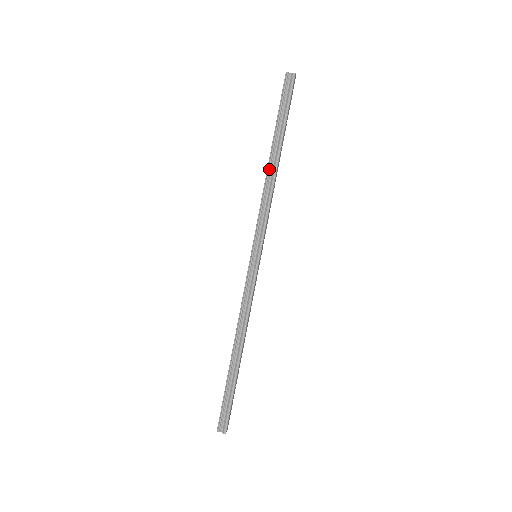
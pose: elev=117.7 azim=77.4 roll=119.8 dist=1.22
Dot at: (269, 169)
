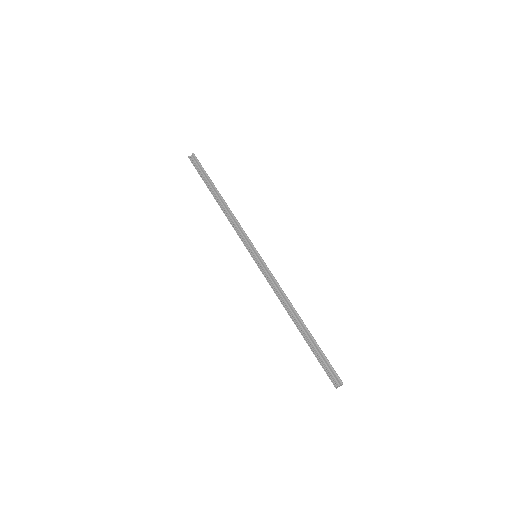
Dot at: (220, 205)
